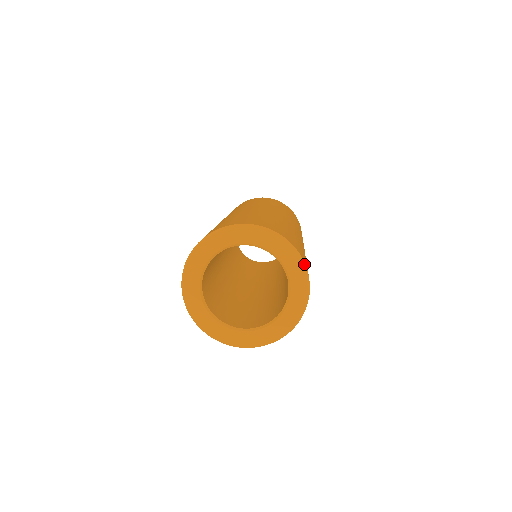
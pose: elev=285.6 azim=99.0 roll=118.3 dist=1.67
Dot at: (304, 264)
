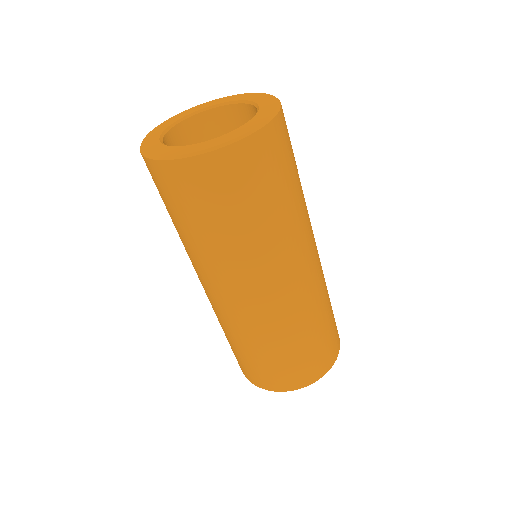
Dot at: (280, 105)
